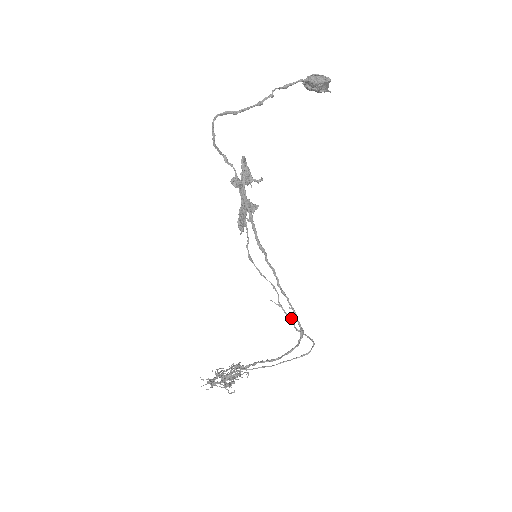
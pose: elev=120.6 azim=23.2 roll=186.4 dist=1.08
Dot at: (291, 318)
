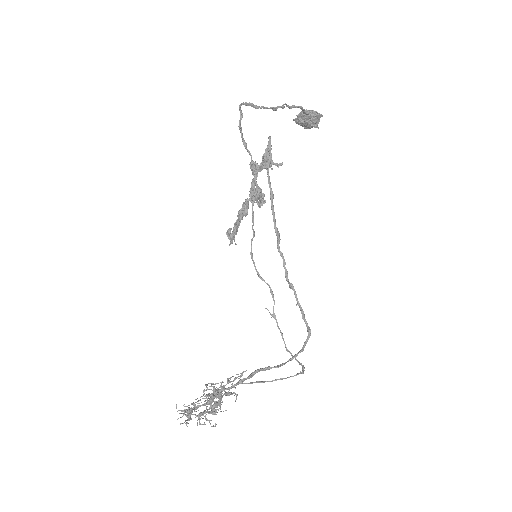
Dot at: (282, 334)
